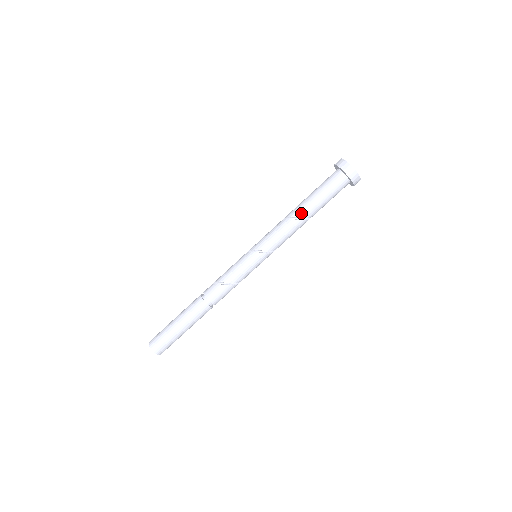
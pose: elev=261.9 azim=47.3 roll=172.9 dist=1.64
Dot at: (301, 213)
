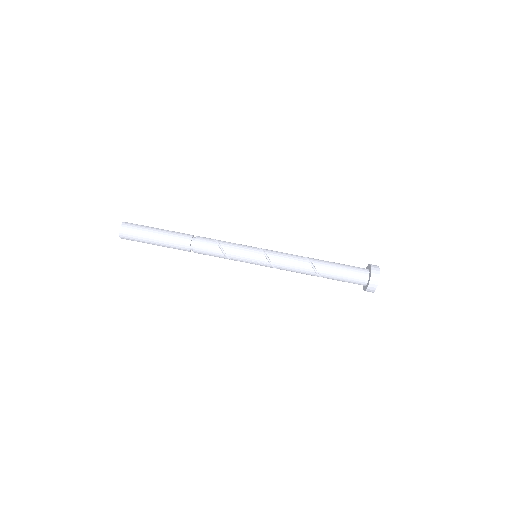
Dot at: (316, 261)
